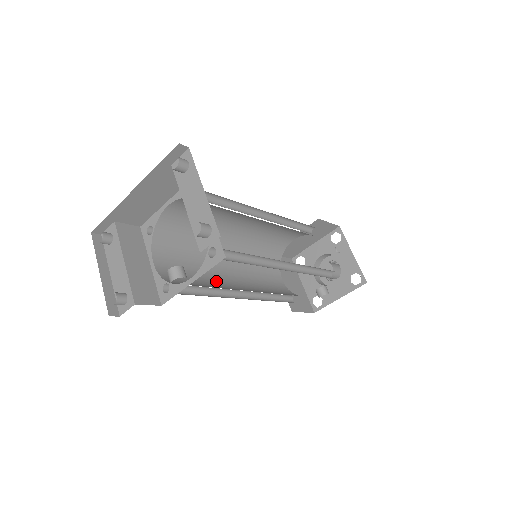
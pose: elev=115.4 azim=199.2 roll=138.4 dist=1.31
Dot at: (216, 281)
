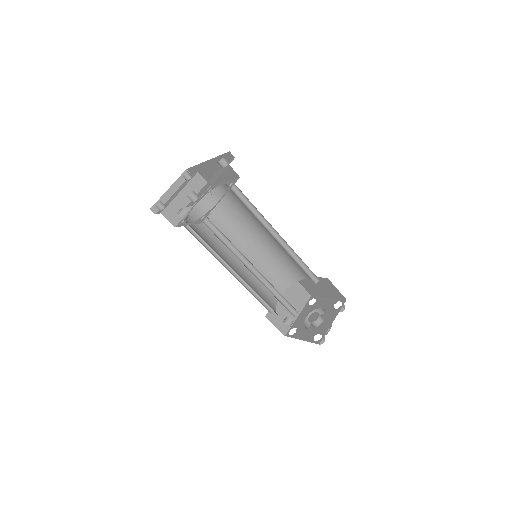
Dot at: (224, 248)
